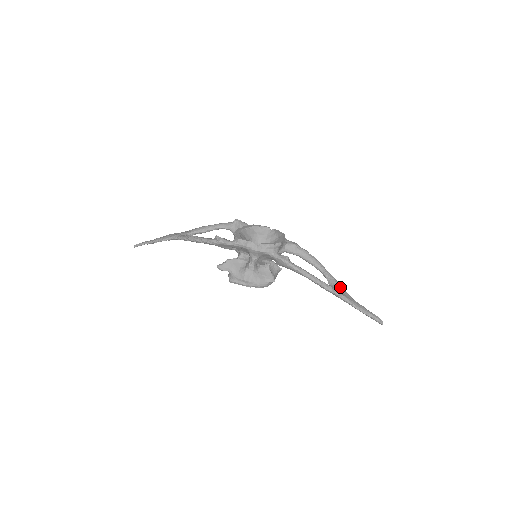
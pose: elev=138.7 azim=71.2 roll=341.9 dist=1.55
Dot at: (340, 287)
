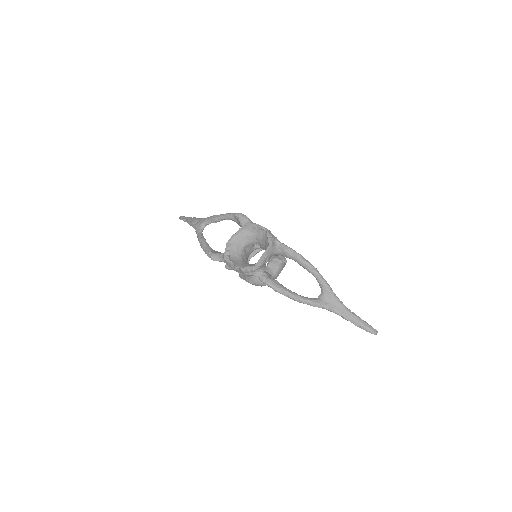
Dot at: (331, 297)
